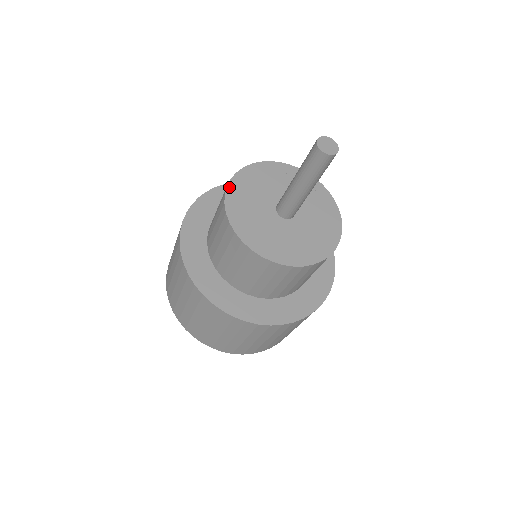
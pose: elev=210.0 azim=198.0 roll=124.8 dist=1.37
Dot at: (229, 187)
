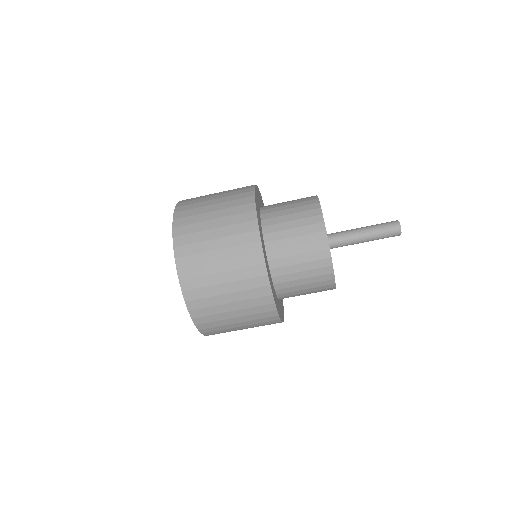
Dot at: occluded
